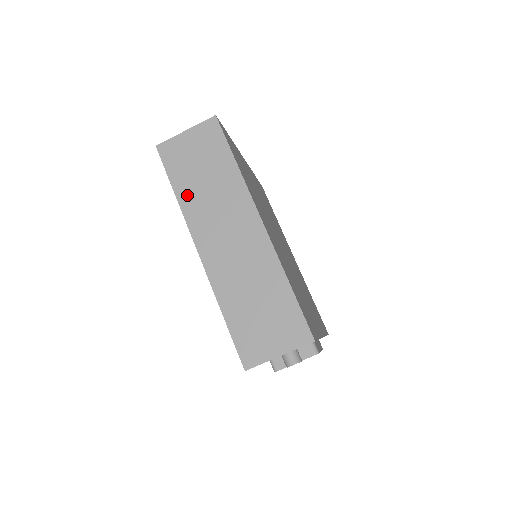
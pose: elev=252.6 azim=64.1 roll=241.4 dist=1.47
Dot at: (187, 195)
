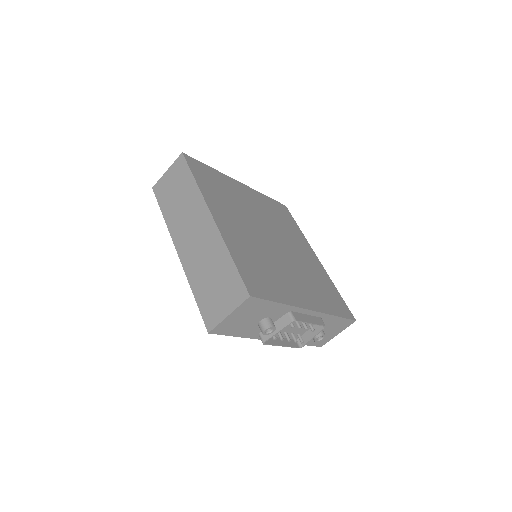
Dot at: (169, 214)
